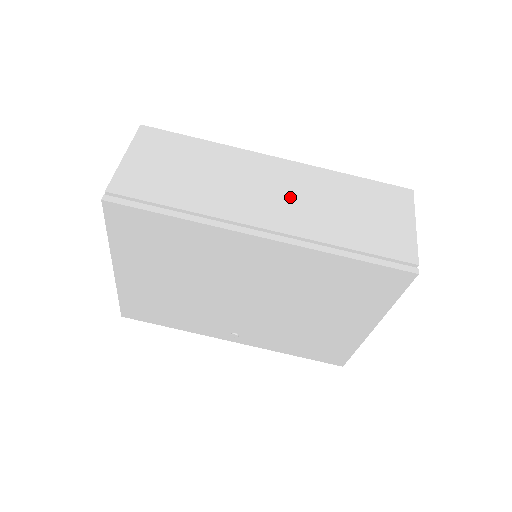
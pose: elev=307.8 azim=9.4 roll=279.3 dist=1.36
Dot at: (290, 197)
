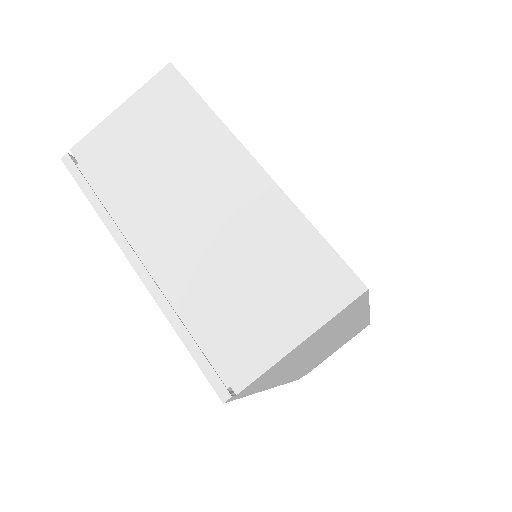
Dot at: occluded
